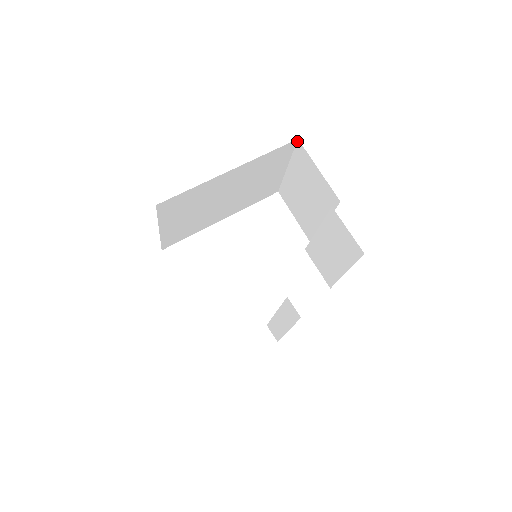
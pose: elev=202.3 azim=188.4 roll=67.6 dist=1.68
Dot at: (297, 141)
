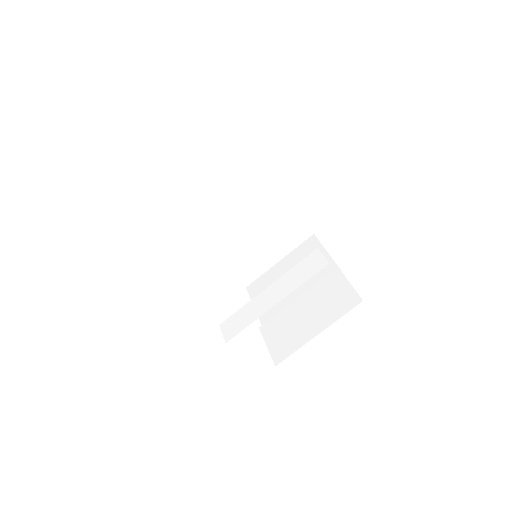
Dot at: (312, 235)
